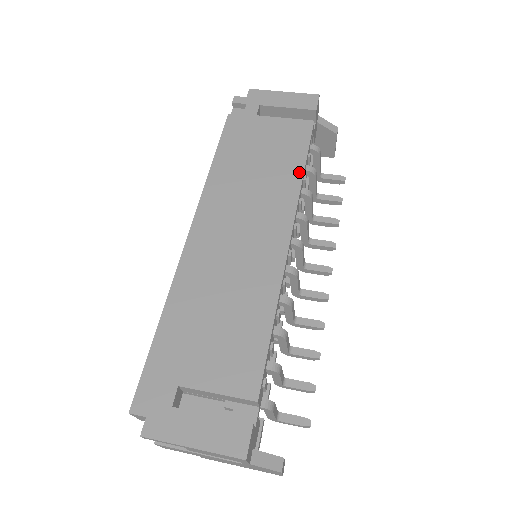
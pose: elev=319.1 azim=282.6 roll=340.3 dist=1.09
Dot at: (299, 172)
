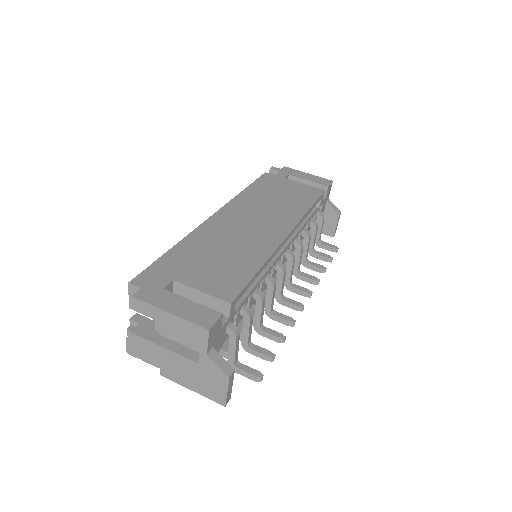
Dot at: (306, 208)
